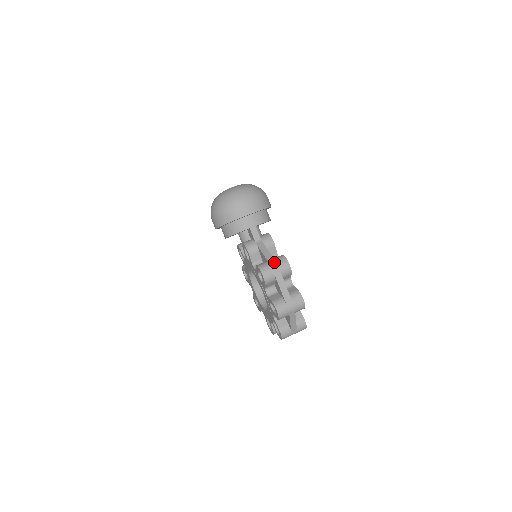
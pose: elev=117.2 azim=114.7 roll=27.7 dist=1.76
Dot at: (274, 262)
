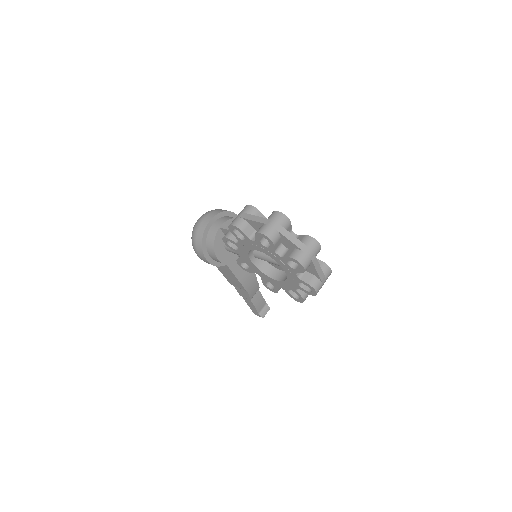
Dot at: (238, 214)
